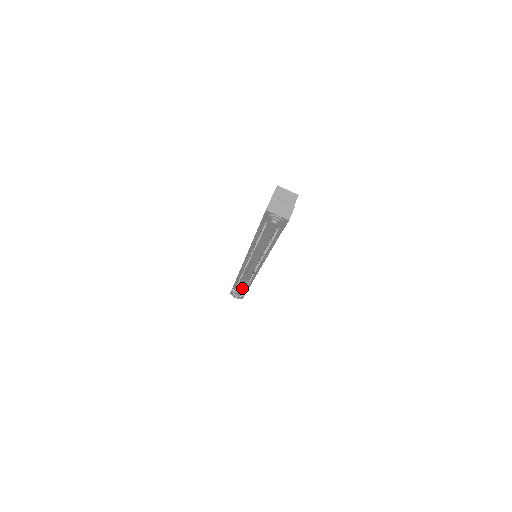
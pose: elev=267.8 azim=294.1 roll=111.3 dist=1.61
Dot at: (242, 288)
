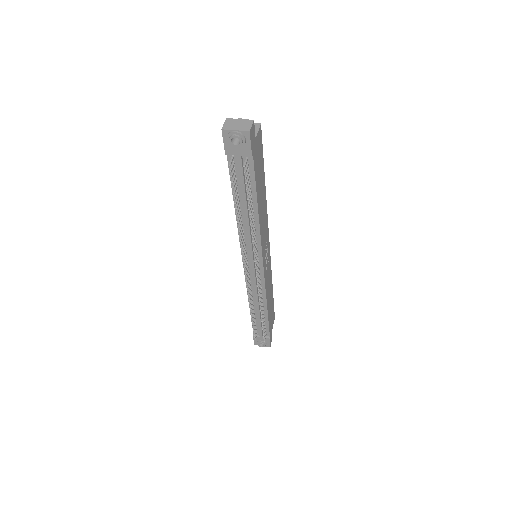
Dot at: occluded
